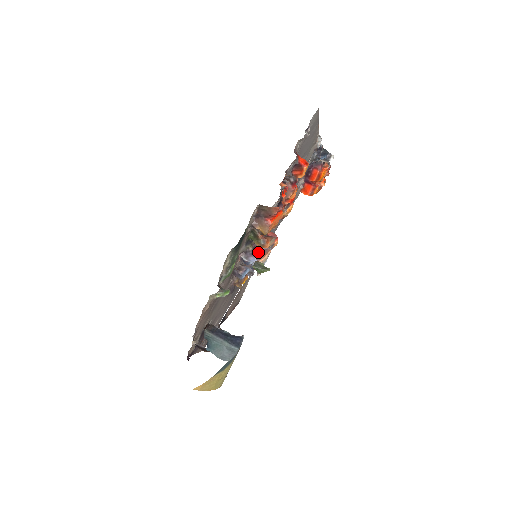
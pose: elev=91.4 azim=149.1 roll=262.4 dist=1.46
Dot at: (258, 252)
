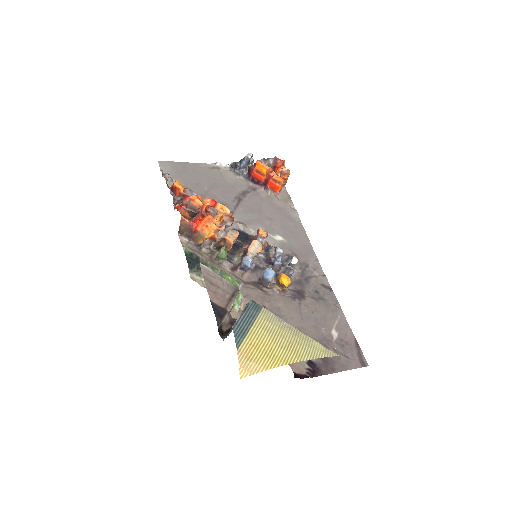
Dot at: (247, 252)
